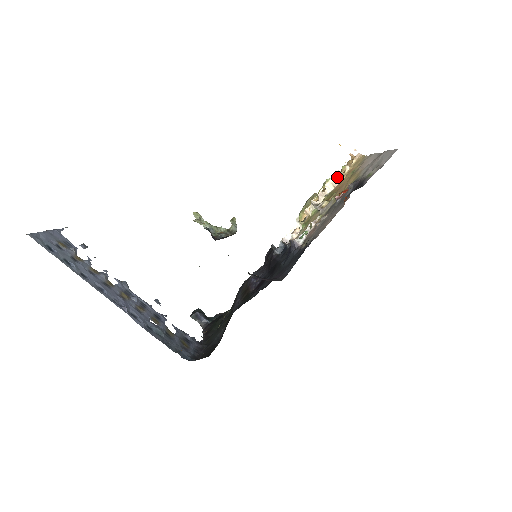
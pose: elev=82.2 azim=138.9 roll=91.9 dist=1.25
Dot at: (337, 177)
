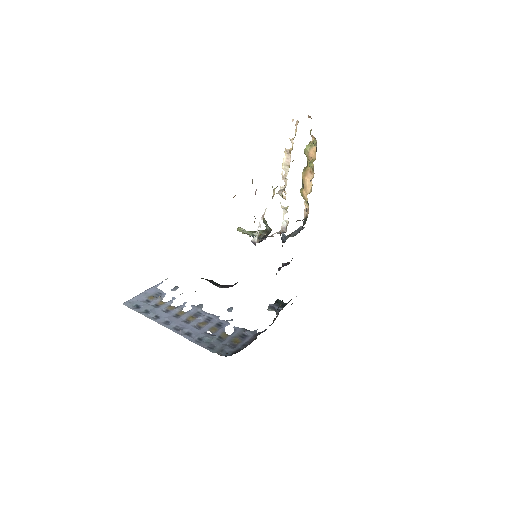
Dot at: (287, 156)
